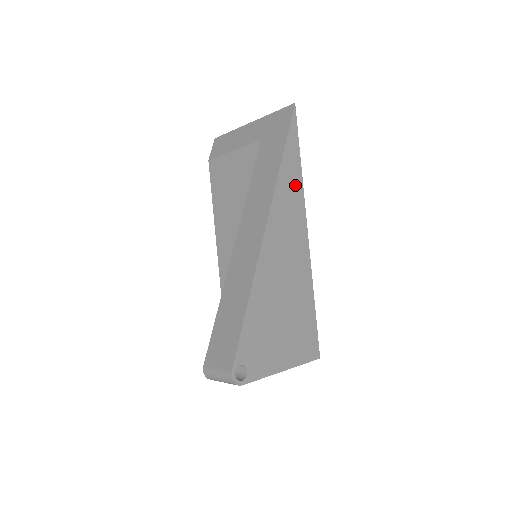
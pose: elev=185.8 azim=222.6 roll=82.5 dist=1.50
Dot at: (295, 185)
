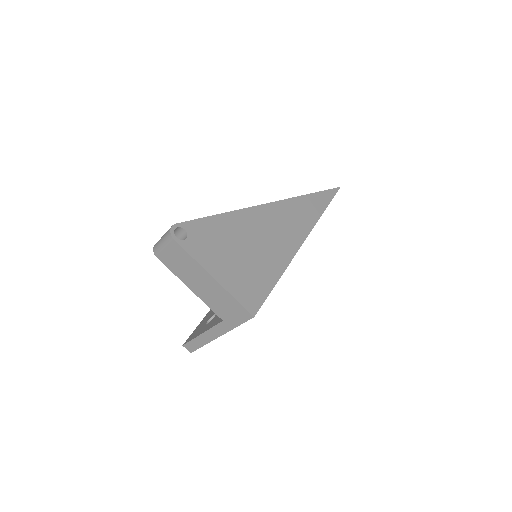
Dot at: (312, 213)
